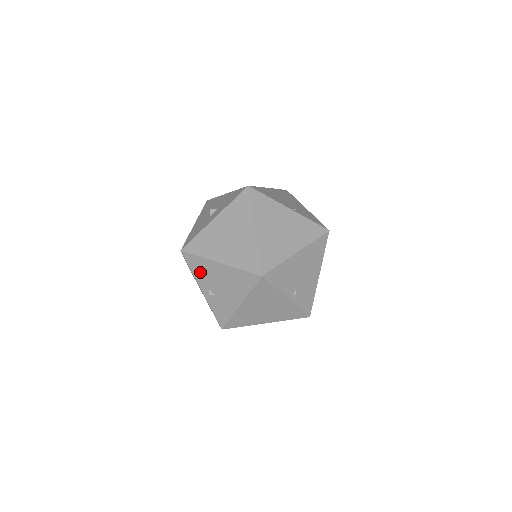
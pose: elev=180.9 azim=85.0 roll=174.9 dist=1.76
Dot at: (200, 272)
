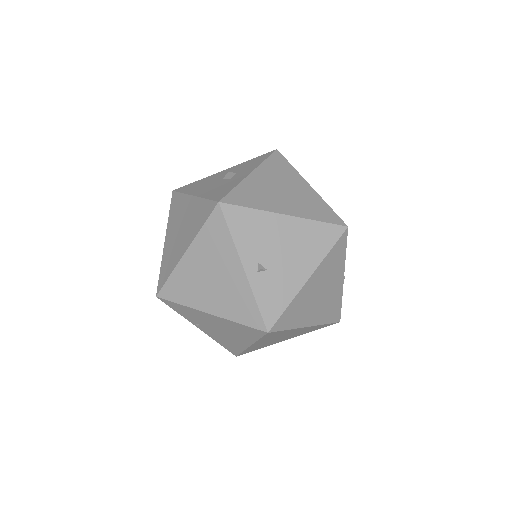
Dot at: (248, 235)
